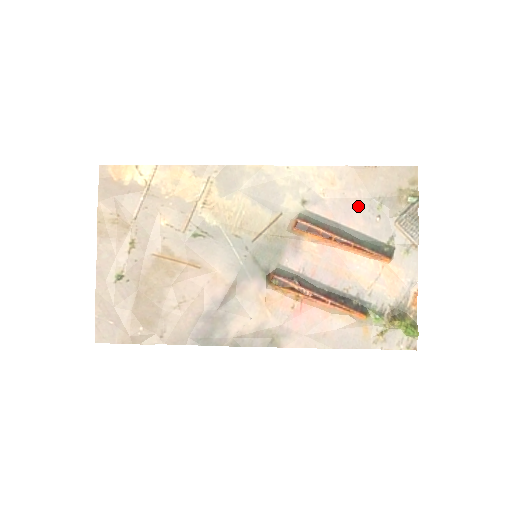
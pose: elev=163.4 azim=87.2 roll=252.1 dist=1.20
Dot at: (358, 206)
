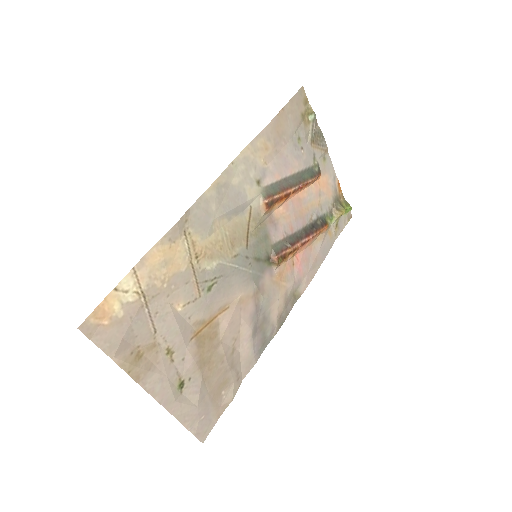
Dot at: (289, 152)
